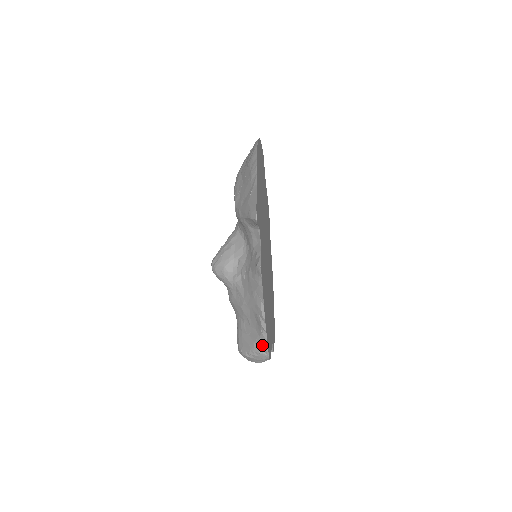
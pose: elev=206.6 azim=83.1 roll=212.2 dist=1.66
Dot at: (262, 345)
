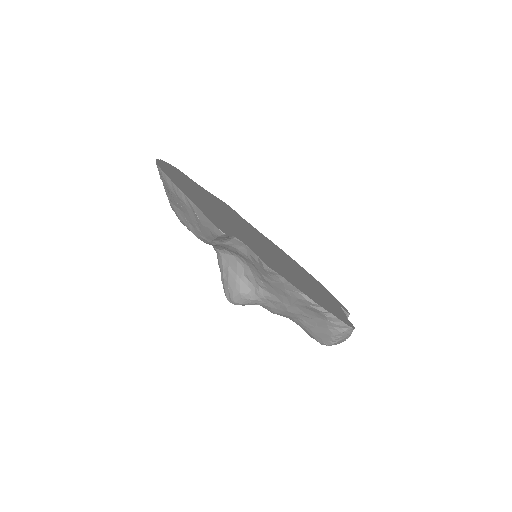
Dot at: (337, 325)
